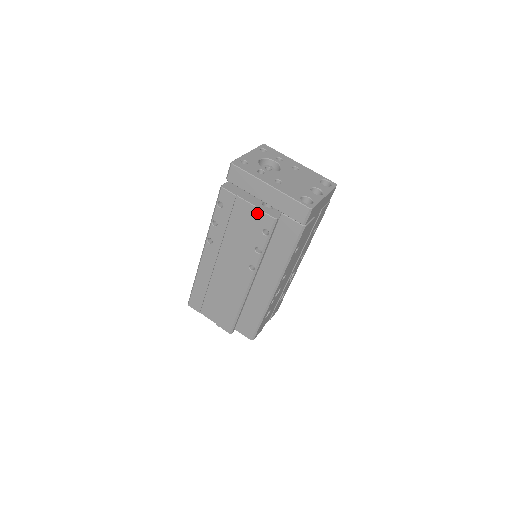
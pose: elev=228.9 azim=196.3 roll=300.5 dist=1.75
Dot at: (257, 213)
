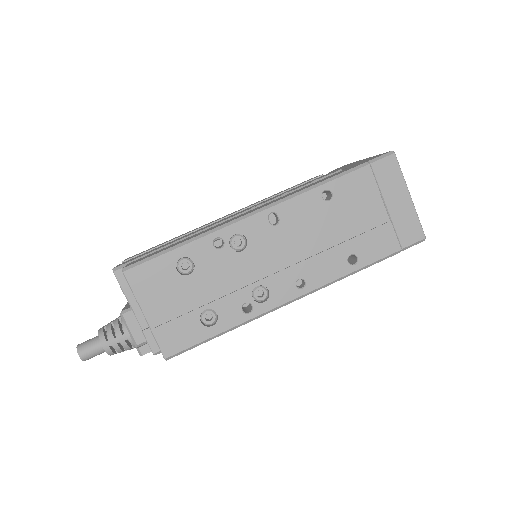
Dot at: occluded
